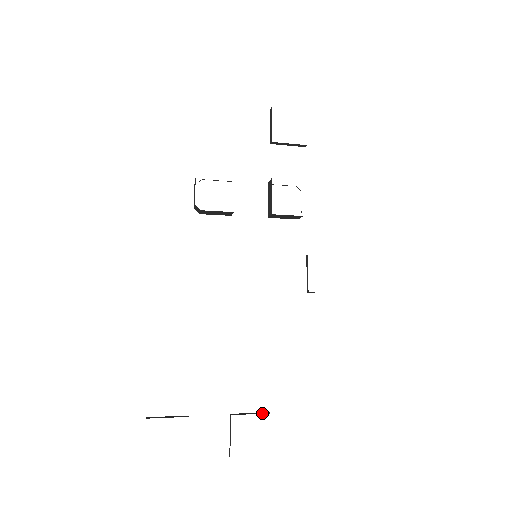
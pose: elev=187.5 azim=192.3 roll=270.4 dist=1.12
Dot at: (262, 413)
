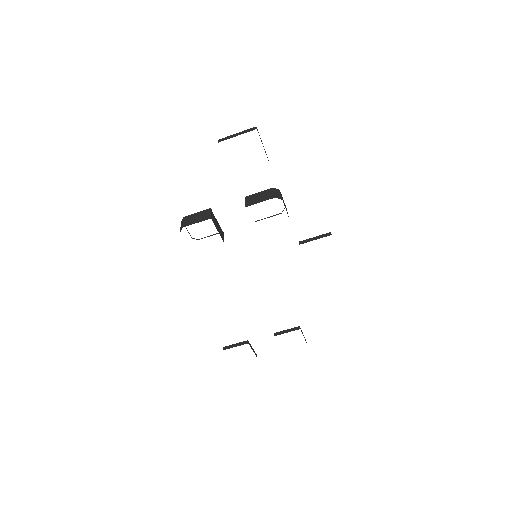
Dot at: (294, 330)
